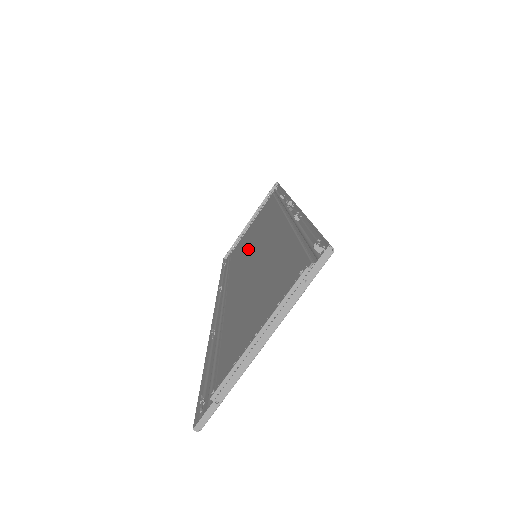
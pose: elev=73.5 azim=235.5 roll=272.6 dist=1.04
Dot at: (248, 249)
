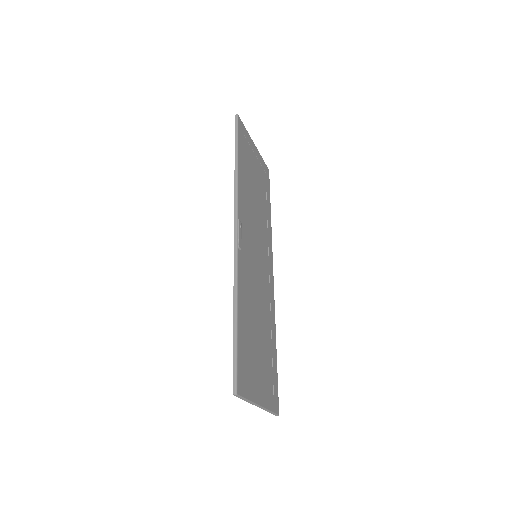
Dot at: (257, 220)
